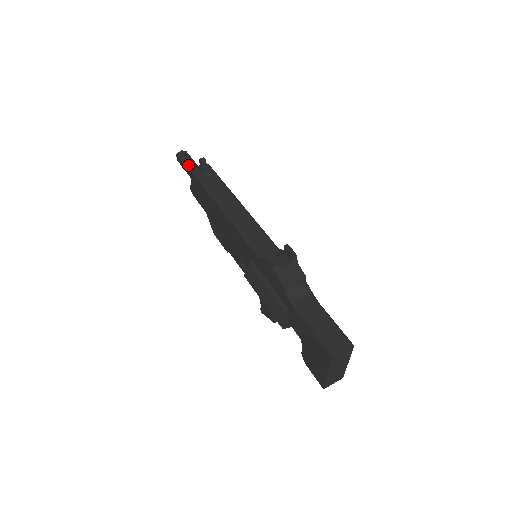
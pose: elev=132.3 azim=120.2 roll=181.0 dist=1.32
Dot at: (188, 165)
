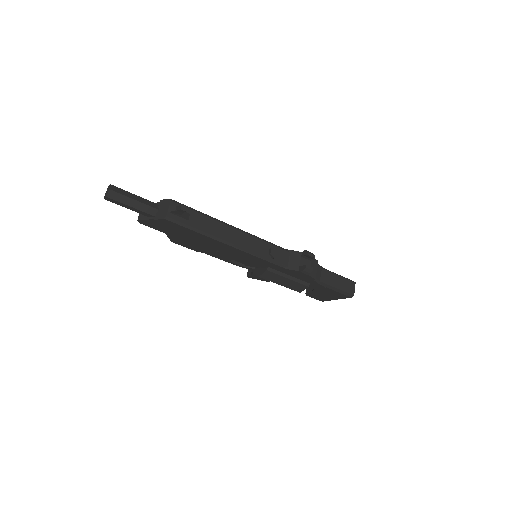
Dot at: (136, 205)
